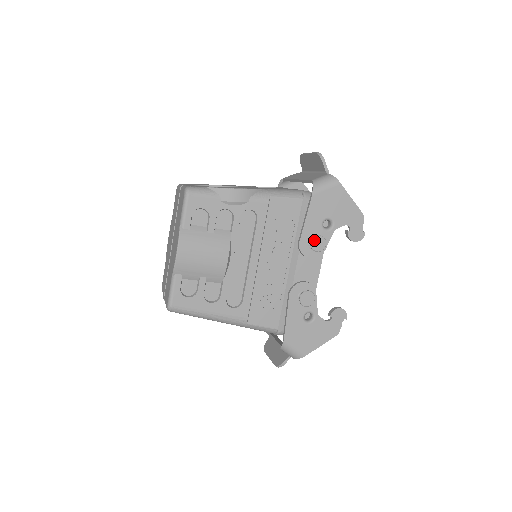
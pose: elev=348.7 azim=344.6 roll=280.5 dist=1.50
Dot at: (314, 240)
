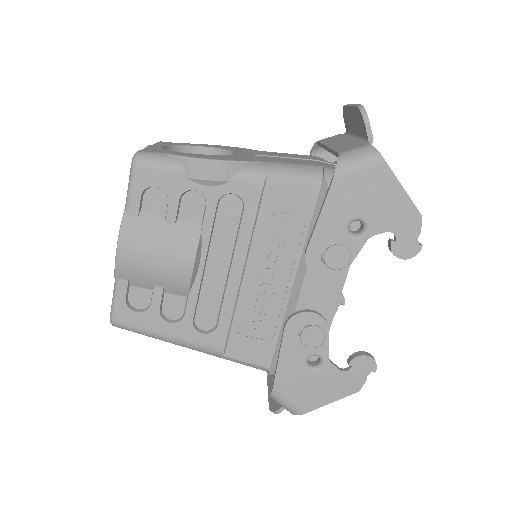
Dot at: (330, 251)
